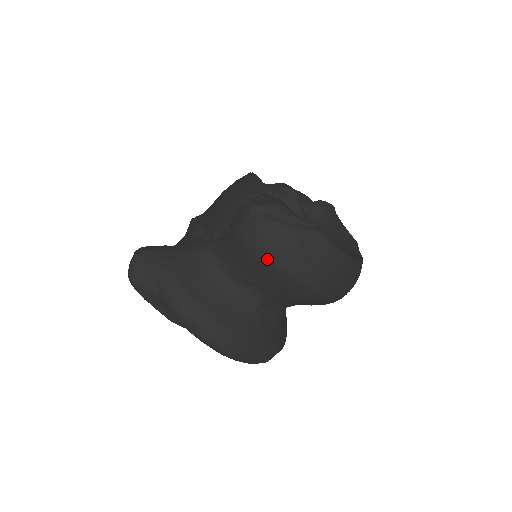
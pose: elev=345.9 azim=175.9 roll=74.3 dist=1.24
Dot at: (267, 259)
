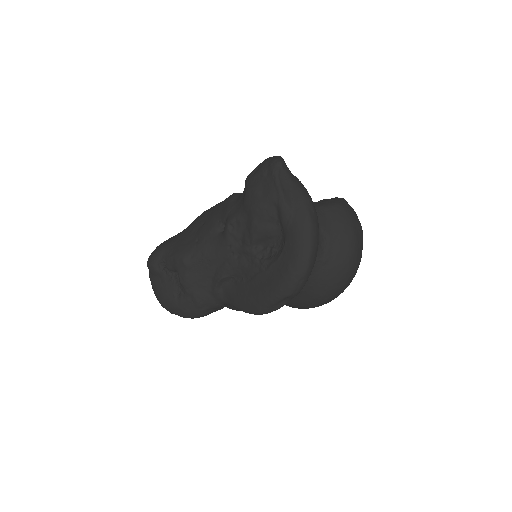
Dot at: (351, 222)
